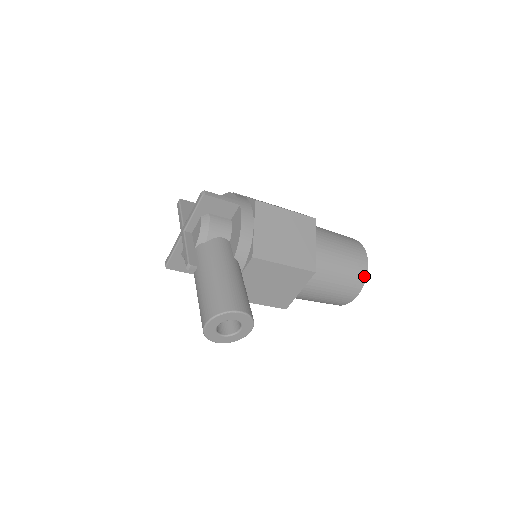
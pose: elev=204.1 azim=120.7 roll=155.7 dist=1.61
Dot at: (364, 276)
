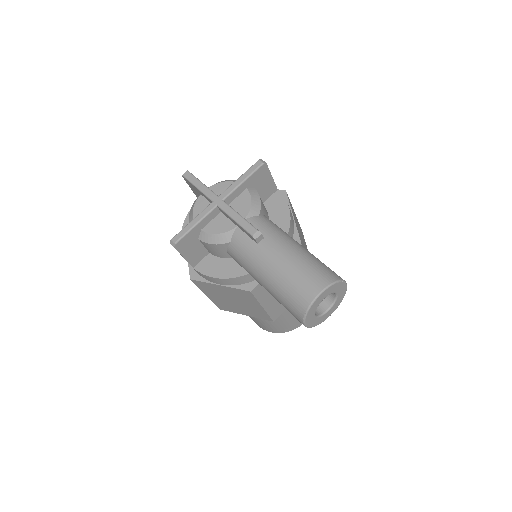
Dot at: occluded
